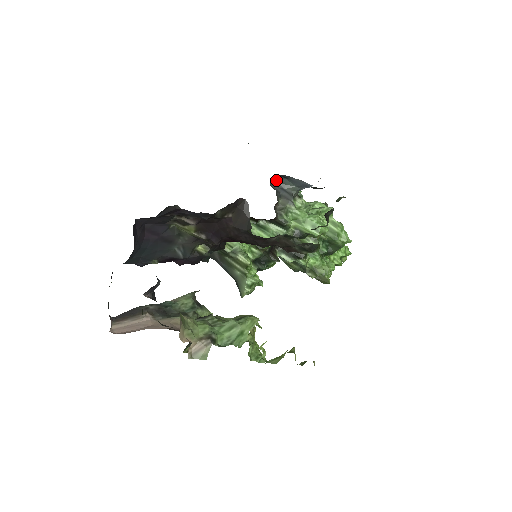
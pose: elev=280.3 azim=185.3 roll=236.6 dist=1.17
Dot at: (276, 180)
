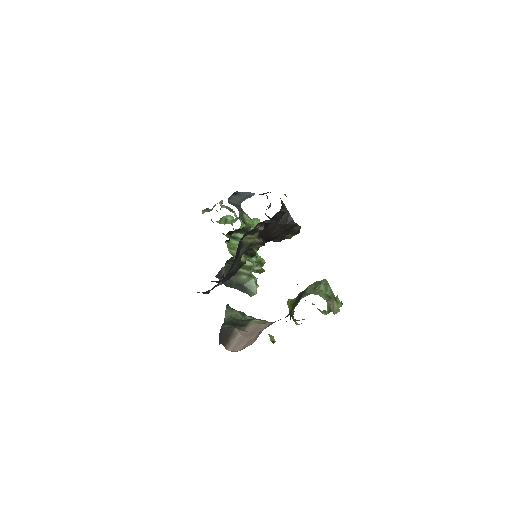
Dot at: (229, 198)
